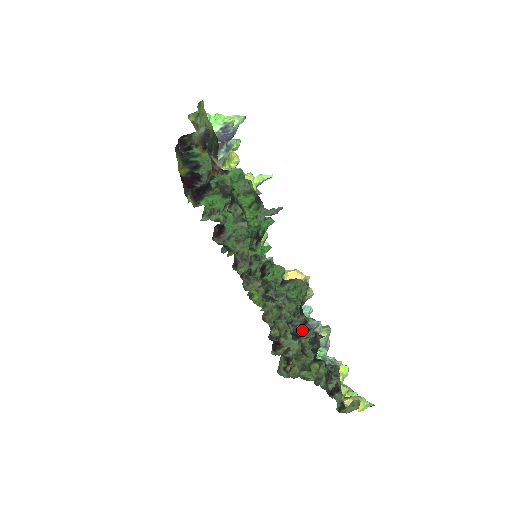
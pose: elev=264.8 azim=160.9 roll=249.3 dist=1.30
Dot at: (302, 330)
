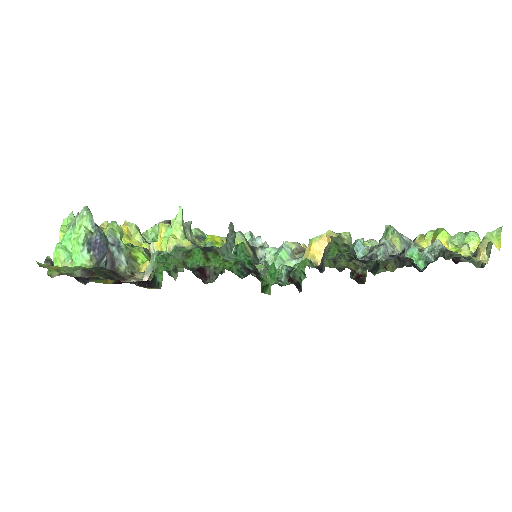
Dot at: occluded
